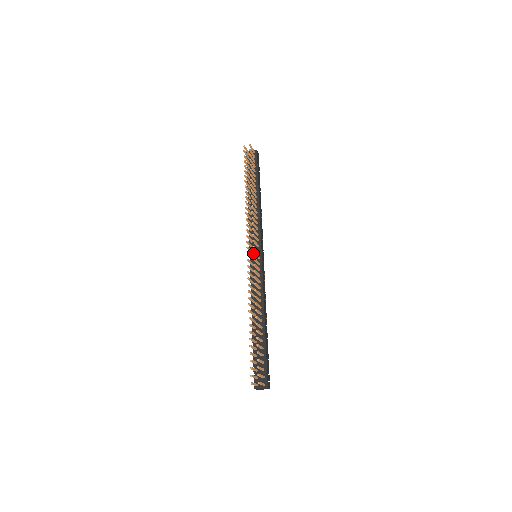
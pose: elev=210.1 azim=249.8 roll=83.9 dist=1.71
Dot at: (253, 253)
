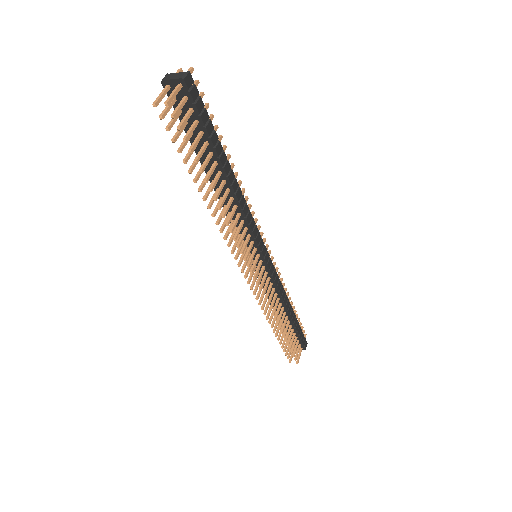
Dot at: (253, 278)
